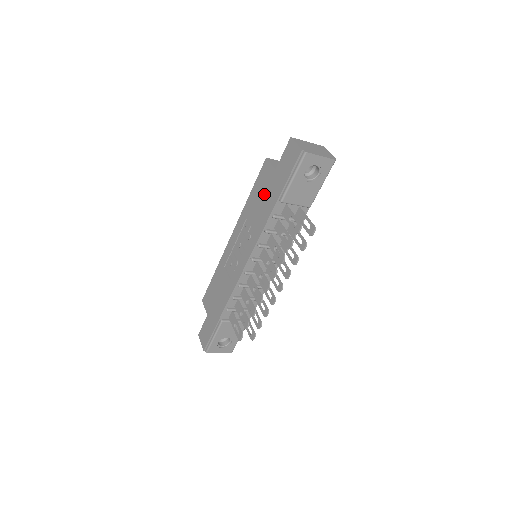
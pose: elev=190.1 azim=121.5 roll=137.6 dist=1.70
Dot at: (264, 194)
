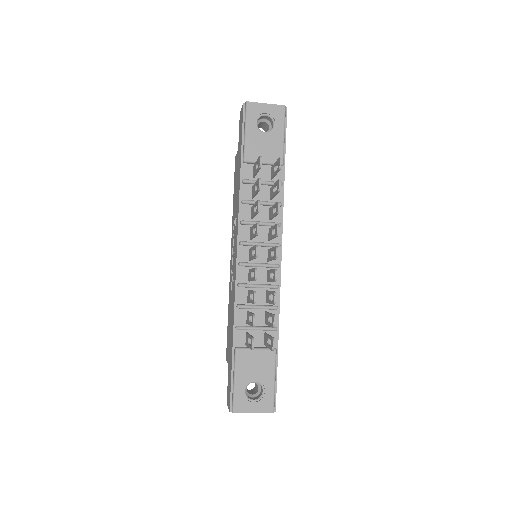
Dot at: (236, 178)
